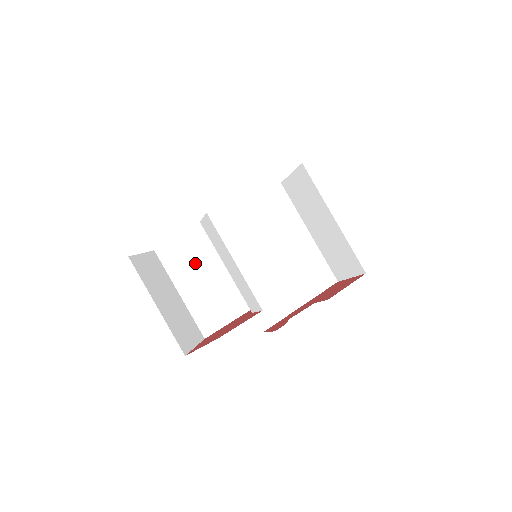
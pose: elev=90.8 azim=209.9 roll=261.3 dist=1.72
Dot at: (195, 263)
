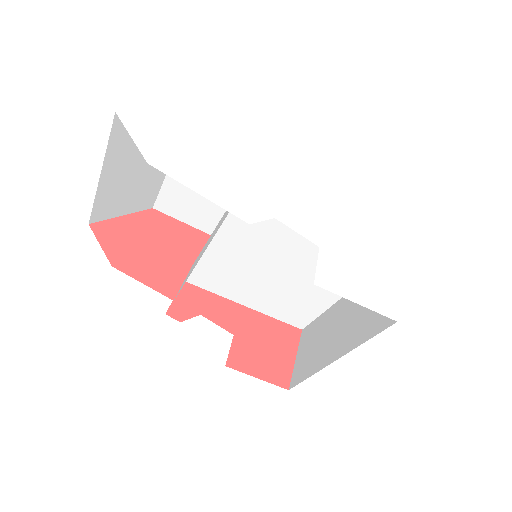
Dot at: occluded
